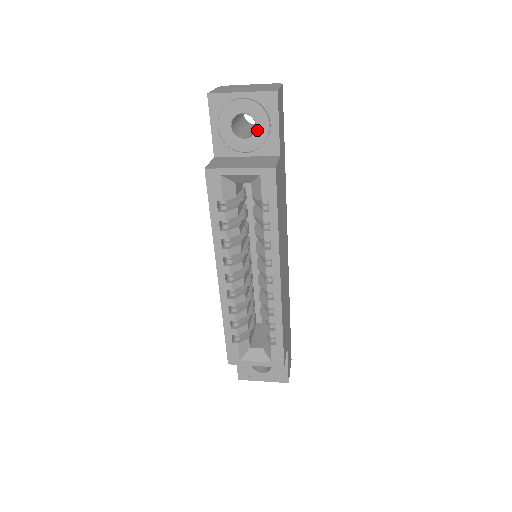
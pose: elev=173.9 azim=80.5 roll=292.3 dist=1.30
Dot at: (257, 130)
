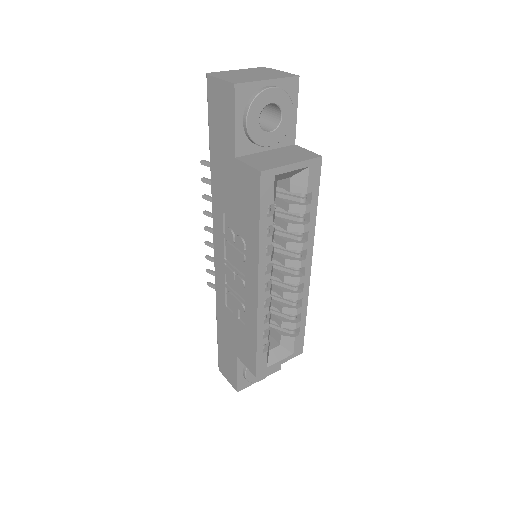
Dot at: (282, 120)
